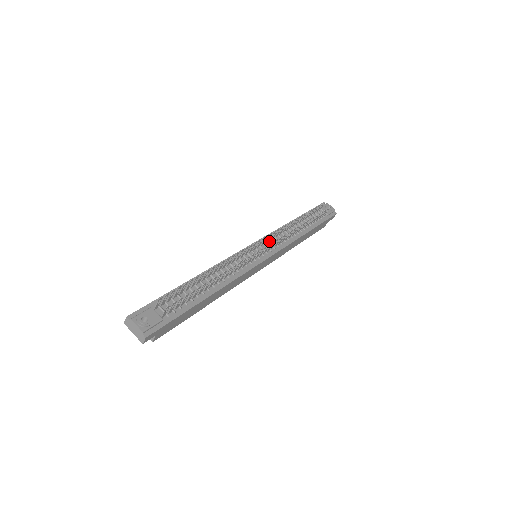
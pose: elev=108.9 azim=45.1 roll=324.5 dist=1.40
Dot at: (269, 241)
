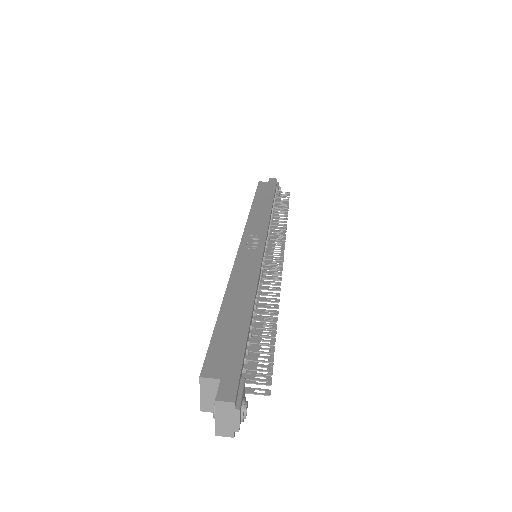
Dot at: (267, 238)
